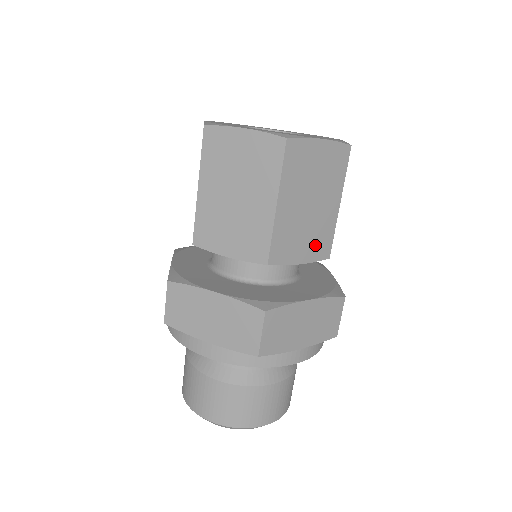
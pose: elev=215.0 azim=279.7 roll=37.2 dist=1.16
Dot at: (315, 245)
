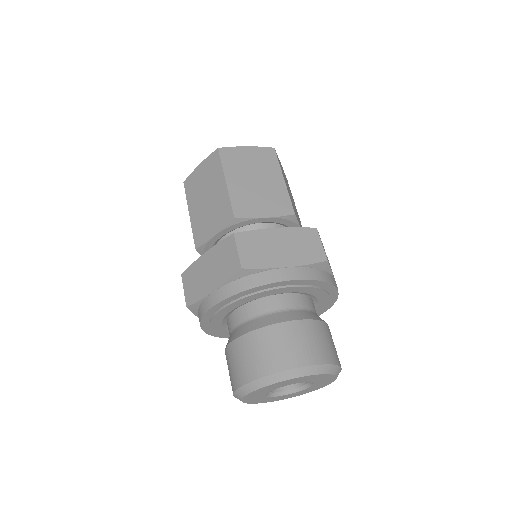
Dot at: (275, 205)
